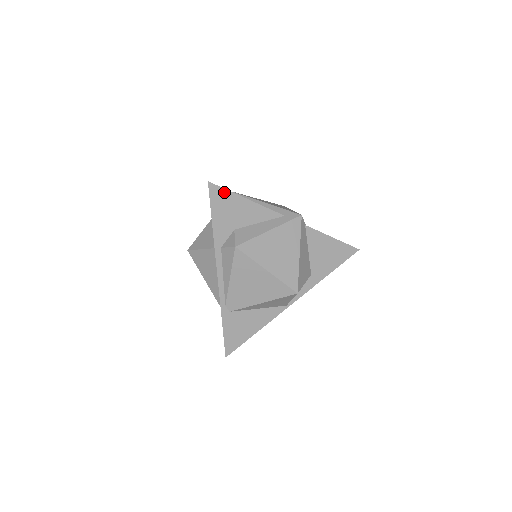
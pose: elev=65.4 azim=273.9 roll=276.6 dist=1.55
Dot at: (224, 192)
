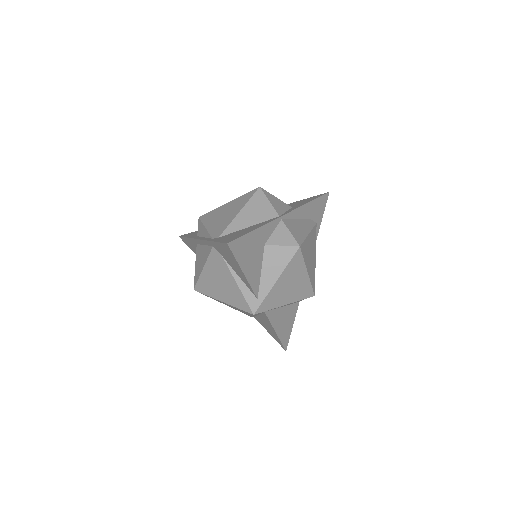
Dot at: occluded
